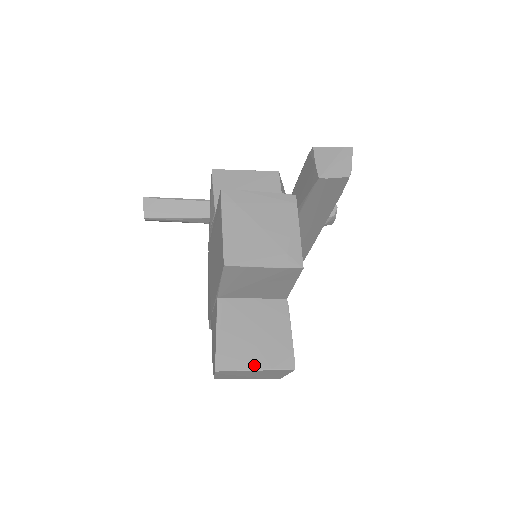
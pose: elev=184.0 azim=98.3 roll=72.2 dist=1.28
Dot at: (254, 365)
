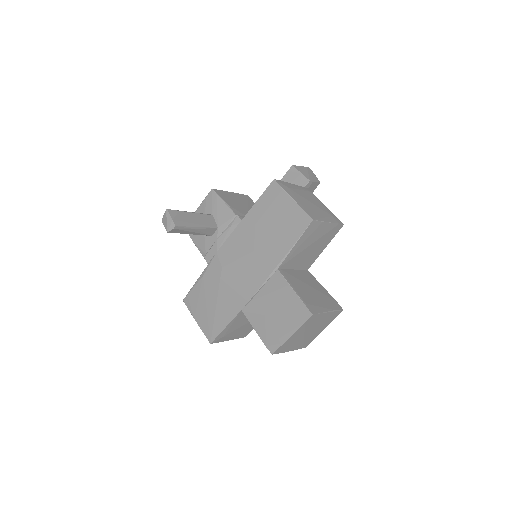
Dot at: (326, 309)
